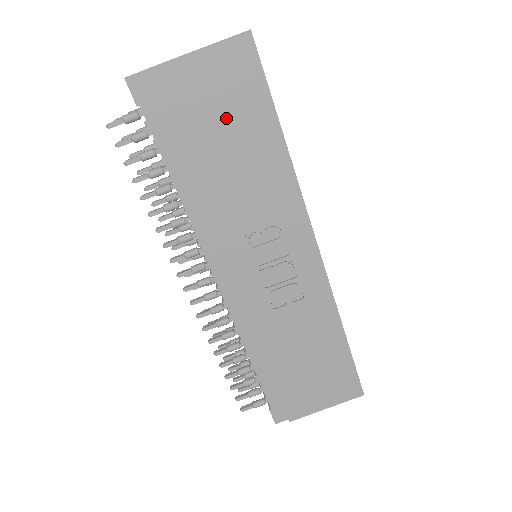
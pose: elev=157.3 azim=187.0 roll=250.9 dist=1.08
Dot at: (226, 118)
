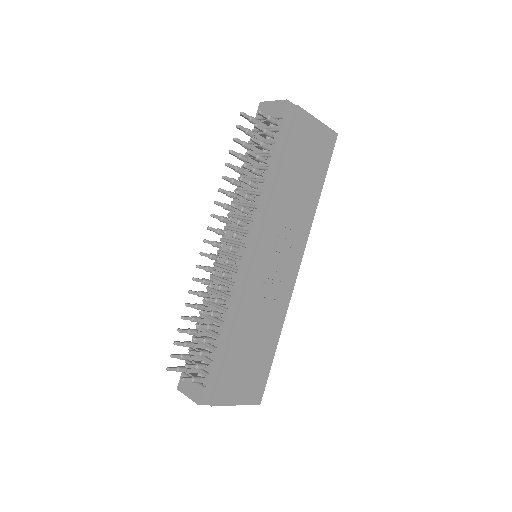
Dot at: (309, 162)
